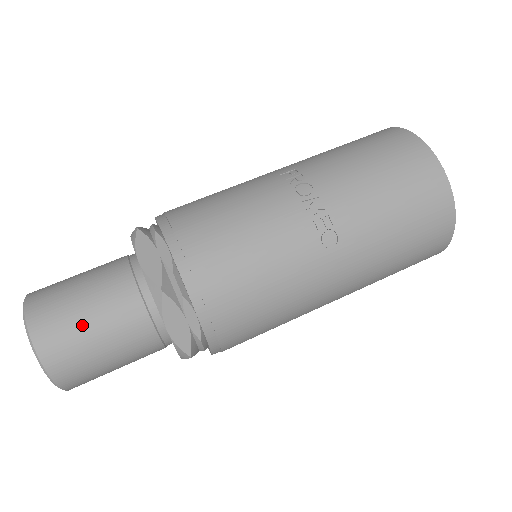
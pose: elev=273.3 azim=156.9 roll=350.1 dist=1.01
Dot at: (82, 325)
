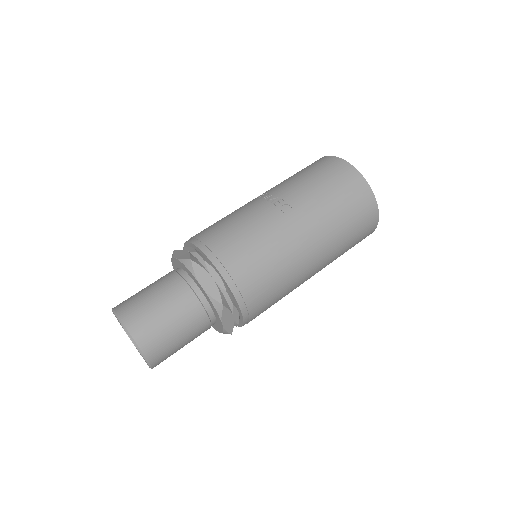
Dot at: (148, 301)
